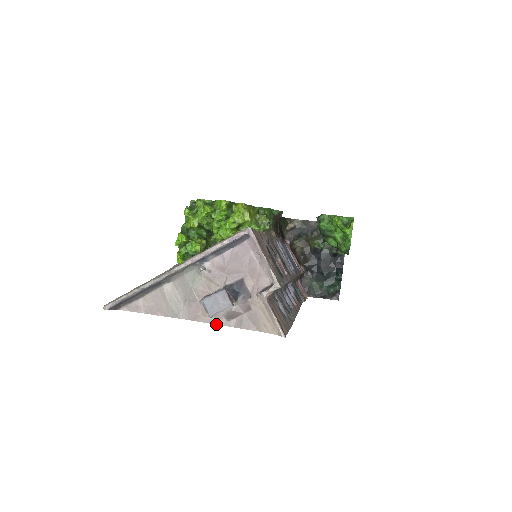
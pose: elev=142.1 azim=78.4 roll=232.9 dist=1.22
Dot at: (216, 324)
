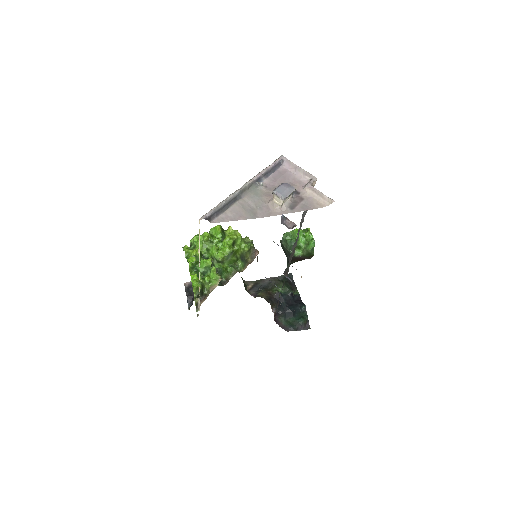
Dot at: occluded
